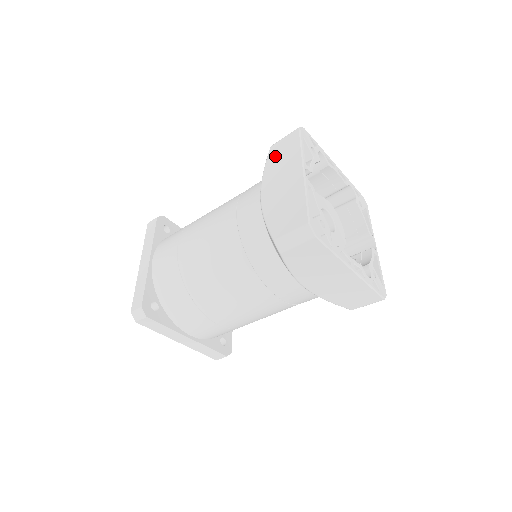
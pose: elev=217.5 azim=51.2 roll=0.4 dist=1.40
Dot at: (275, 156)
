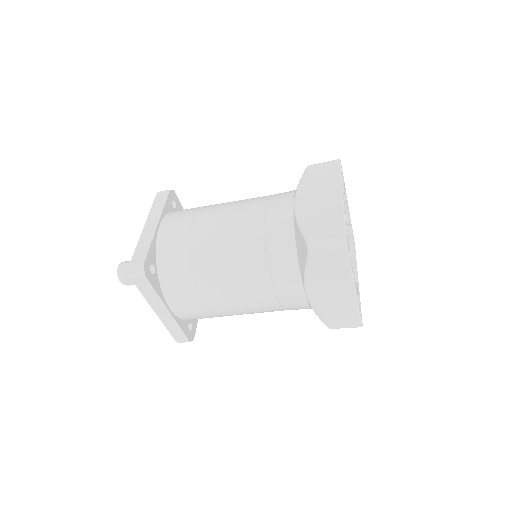
Dot at: (313, 175)
